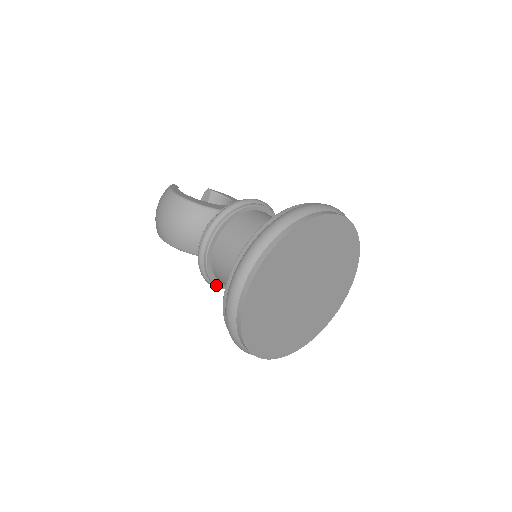
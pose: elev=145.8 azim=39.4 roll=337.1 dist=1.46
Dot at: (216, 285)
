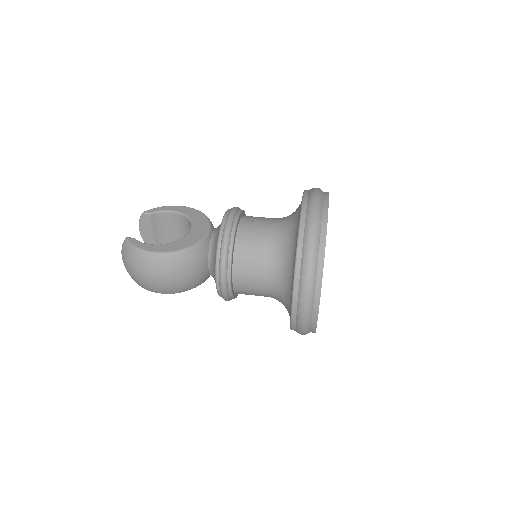
Dot at: (236, 297)
